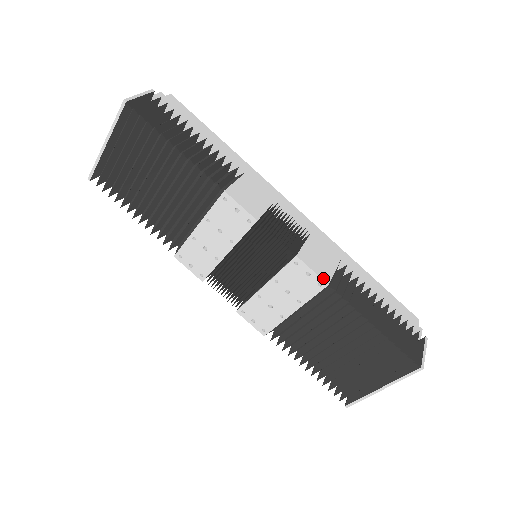
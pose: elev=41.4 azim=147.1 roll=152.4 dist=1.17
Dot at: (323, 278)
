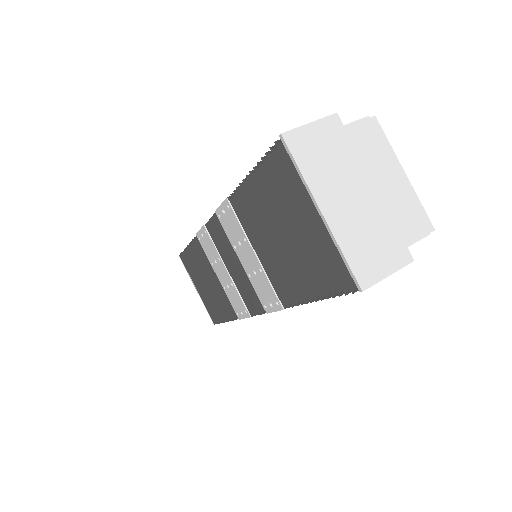
Dot at: (226, 200)
